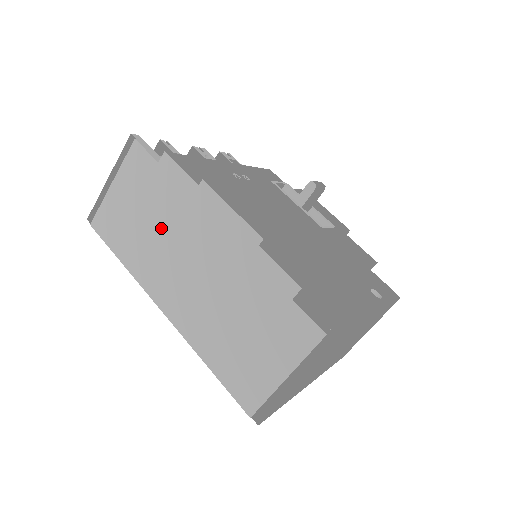
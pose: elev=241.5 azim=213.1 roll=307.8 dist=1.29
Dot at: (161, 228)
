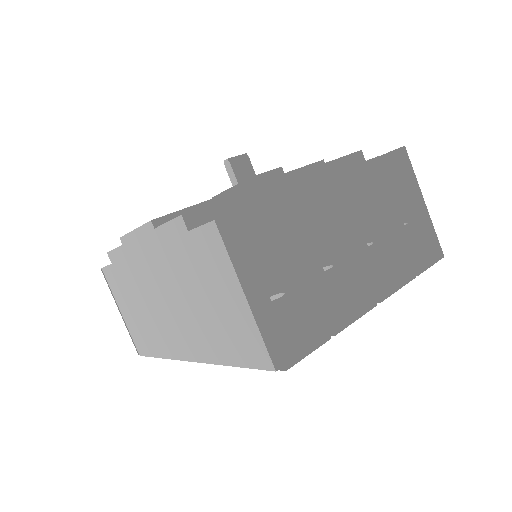
Dot at: (142, 302)
